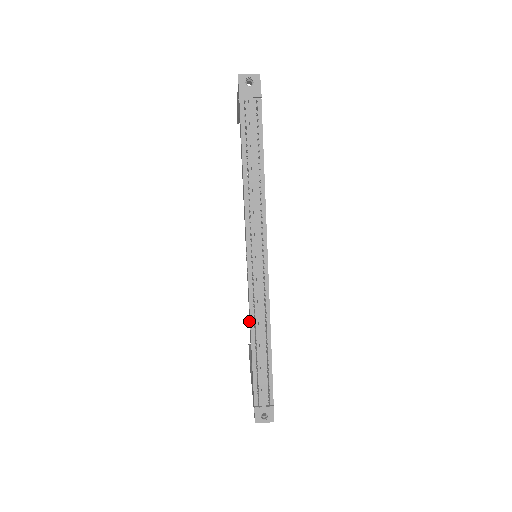
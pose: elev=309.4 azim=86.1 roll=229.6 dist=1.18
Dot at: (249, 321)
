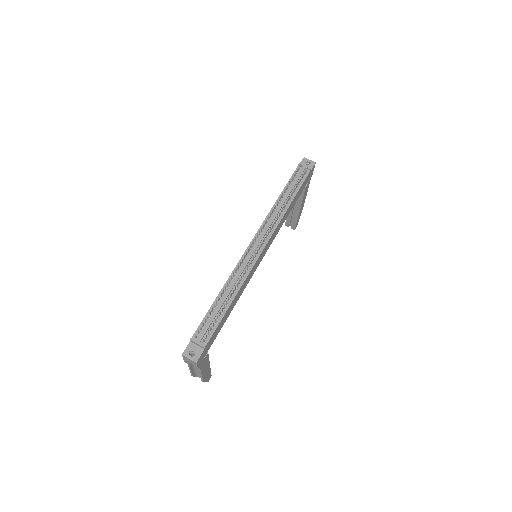
Dot at: occluded
